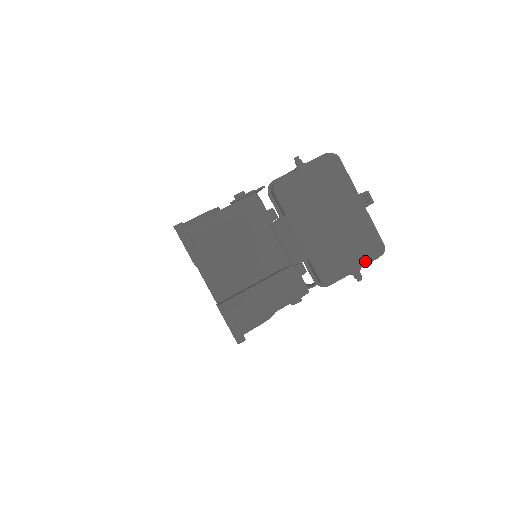
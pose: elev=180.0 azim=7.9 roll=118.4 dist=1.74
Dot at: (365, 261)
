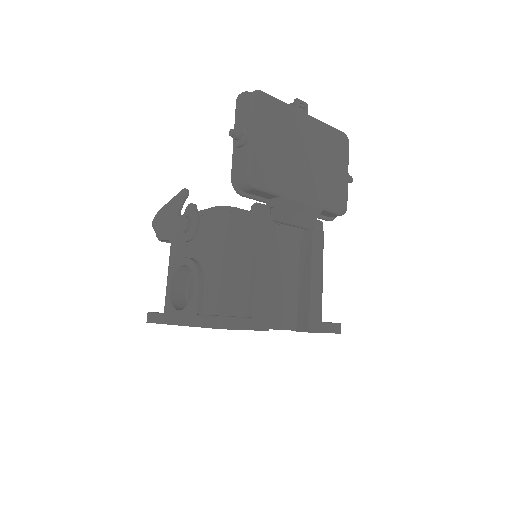
Dot at: (347, 162)
